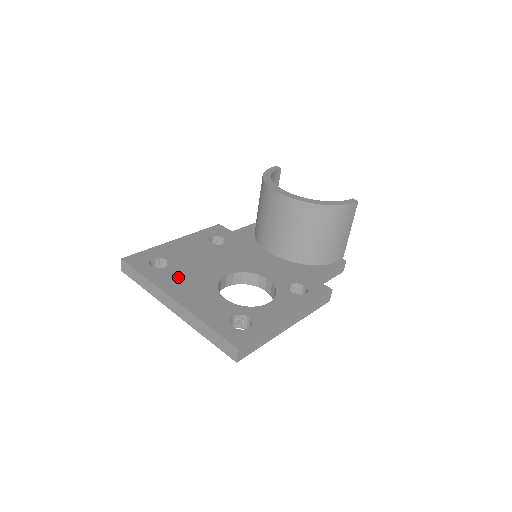
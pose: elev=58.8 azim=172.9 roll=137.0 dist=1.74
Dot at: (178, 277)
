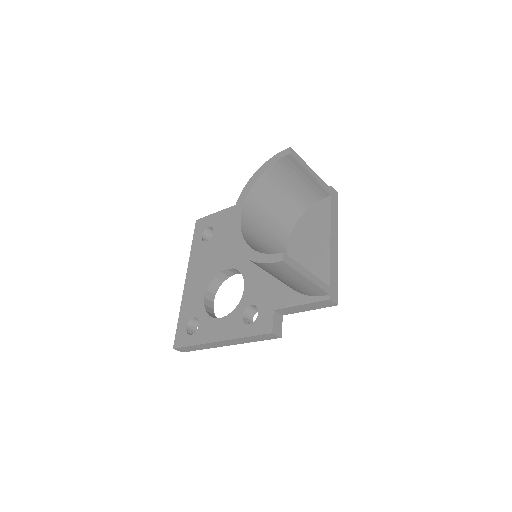
Dot at: (203, 257)
